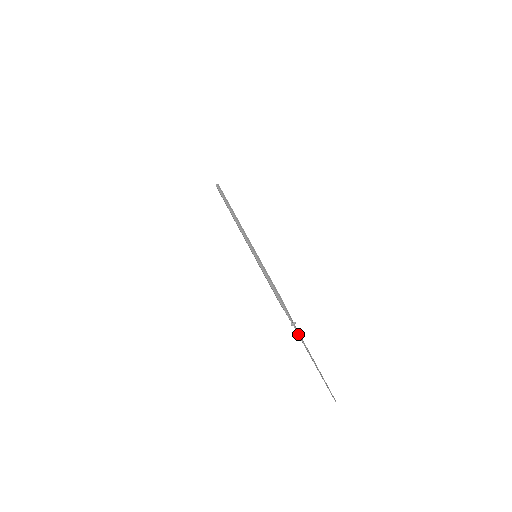
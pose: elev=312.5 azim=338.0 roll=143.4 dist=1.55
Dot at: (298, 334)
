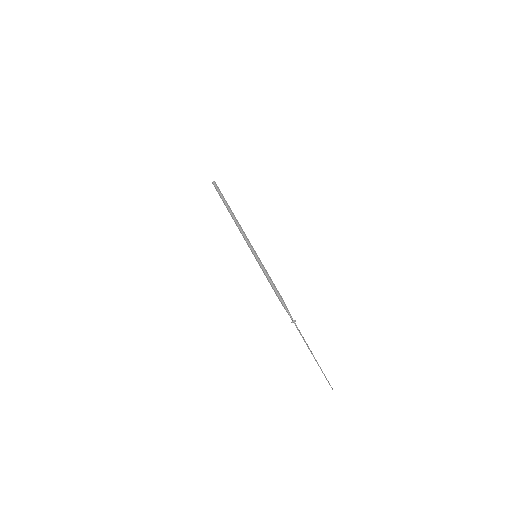
Dot at: (299, 331)
